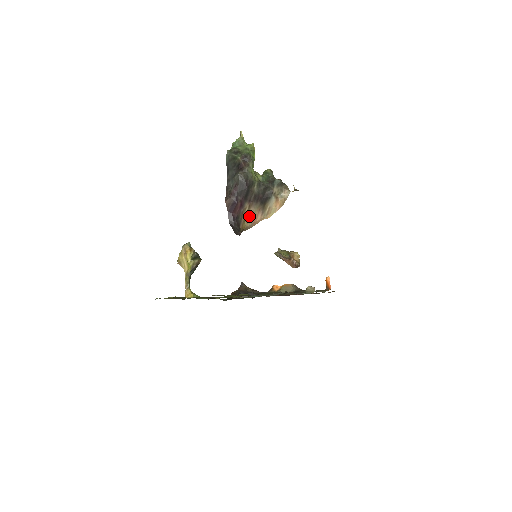
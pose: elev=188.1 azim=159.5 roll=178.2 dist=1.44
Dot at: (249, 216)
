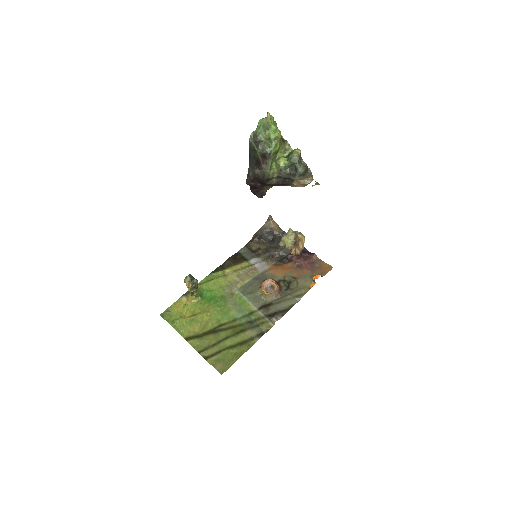
Dot at: occluded
